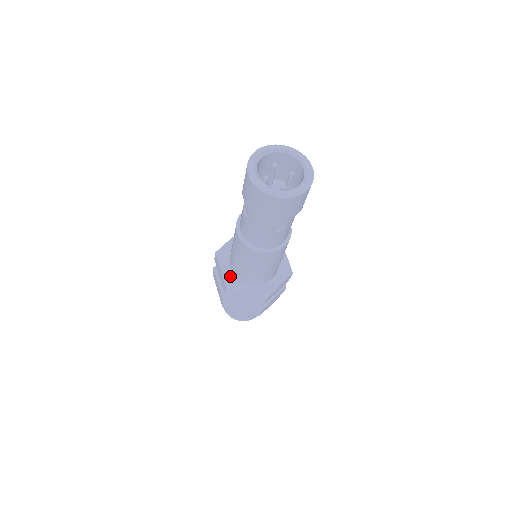
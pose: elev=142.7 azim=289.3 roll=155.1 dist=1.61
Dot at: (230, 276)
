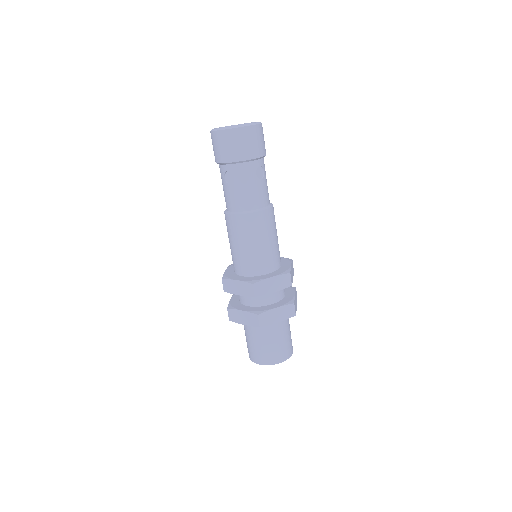
Dot at: (248, 278)
